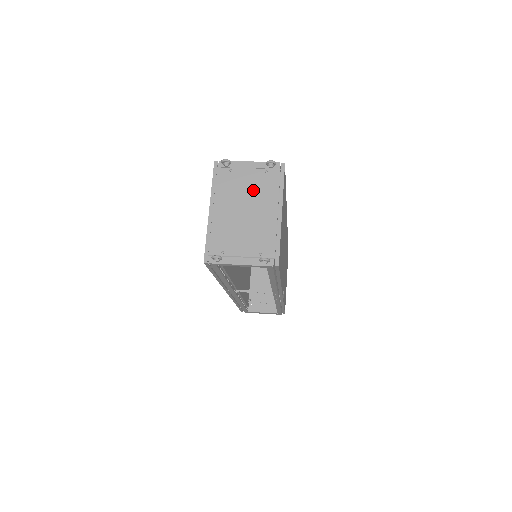
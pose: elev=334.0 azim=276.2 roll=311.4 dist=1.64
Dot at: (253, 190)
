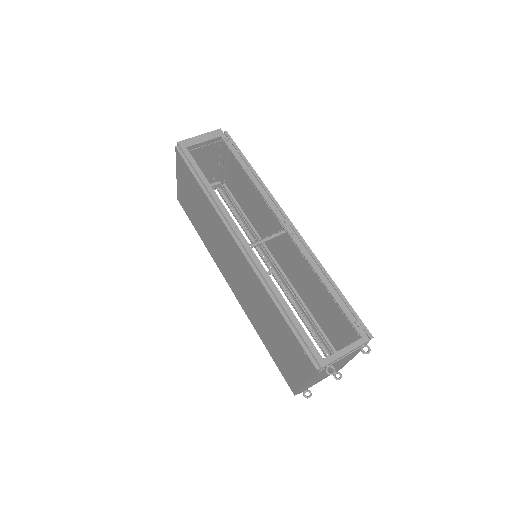
Dot at: occluded
